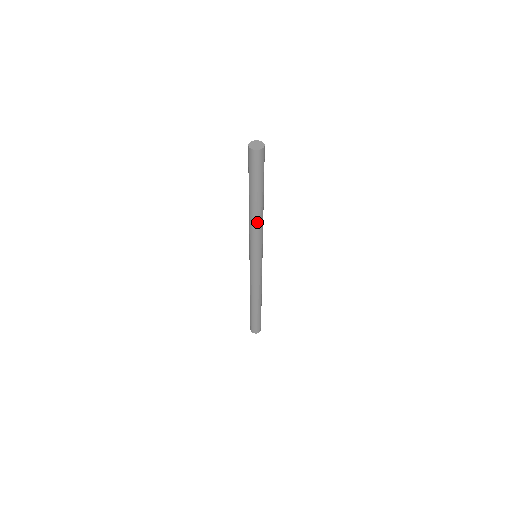
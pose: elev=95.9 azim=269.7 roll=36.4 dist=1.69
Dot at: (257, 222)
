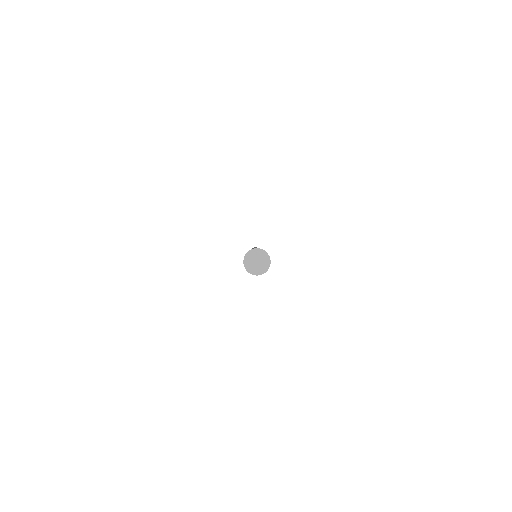
Dot at: occluded
